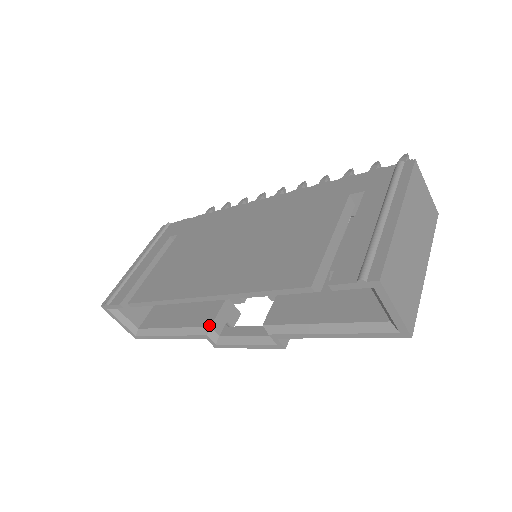
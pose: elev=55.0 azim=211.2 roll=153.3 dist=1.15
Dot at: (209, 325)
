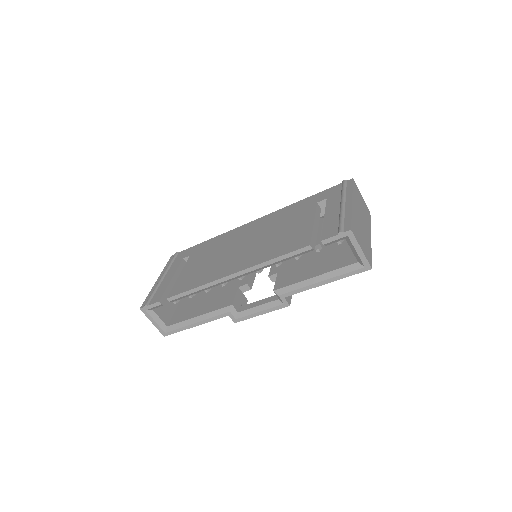
Dot at: (231, 304)
